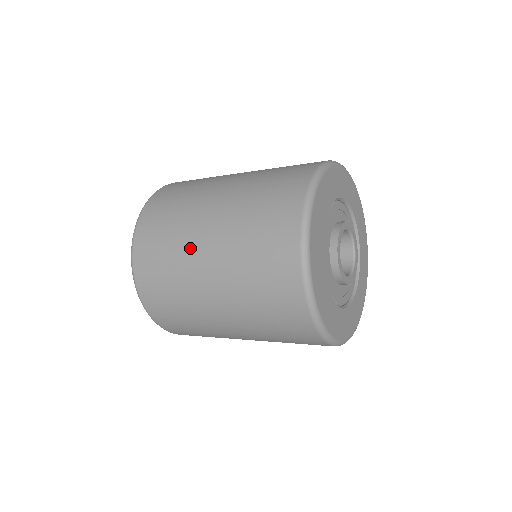
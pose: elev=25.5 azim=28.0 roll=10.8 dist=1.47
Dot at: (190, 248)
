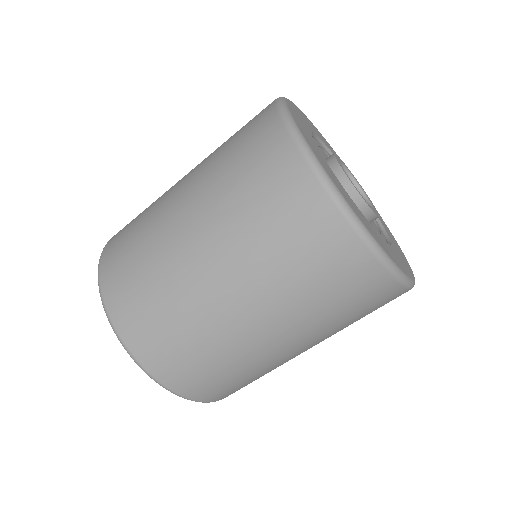
Dot at: (166, 194)
